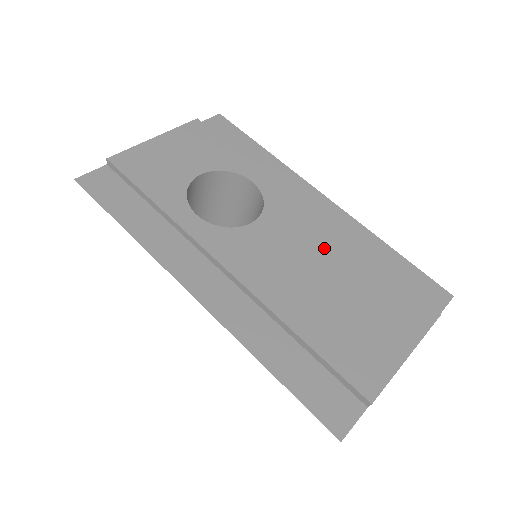
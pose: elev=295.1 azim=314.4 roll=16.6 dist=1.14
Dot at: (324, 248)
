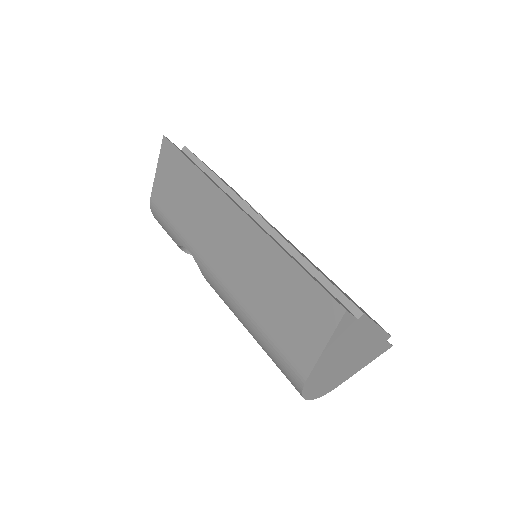
Dot at: occluded
